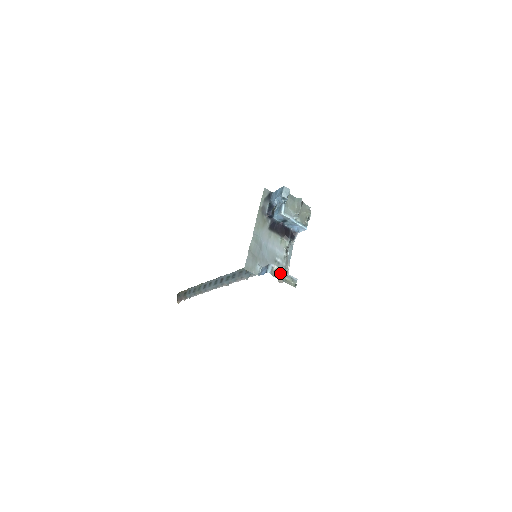
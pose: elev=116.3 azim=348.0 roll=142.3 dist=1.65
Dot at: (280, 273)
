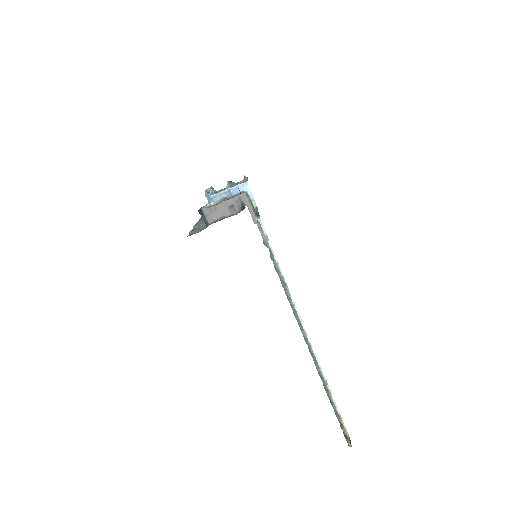
Dot at: (218, 203)
